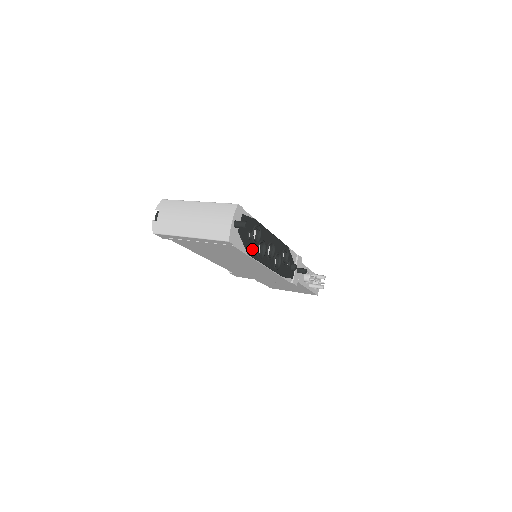
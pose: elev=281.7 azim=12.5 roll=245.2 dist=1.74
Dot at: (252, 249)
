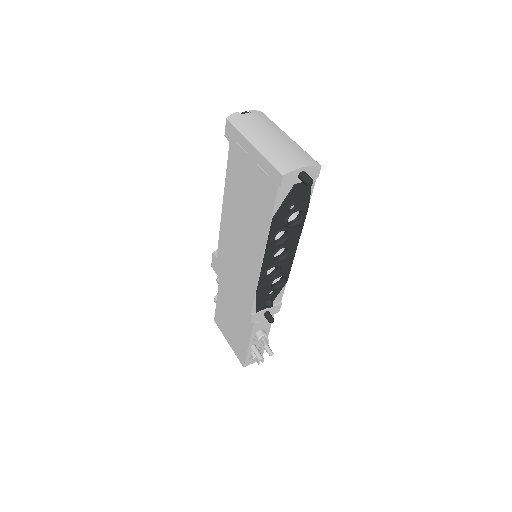
Dot at: (279, 221)
